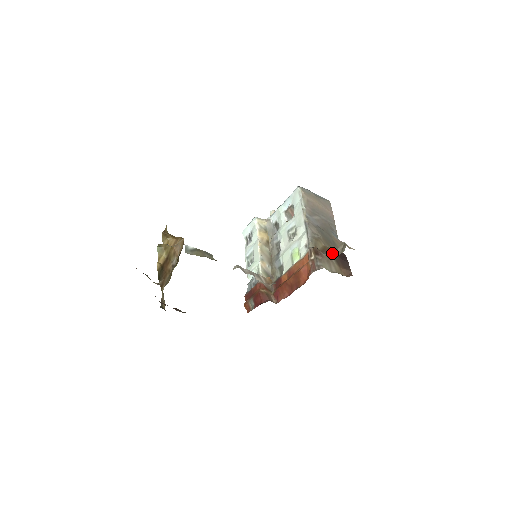
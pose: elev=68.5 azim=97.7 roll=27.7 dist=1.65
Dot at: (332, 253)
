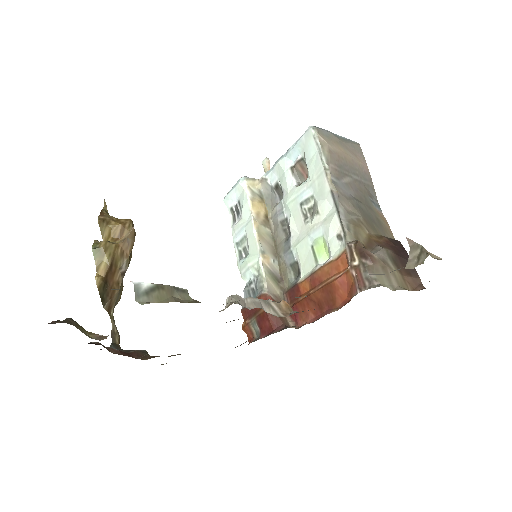
Dot at: (385, 249)
